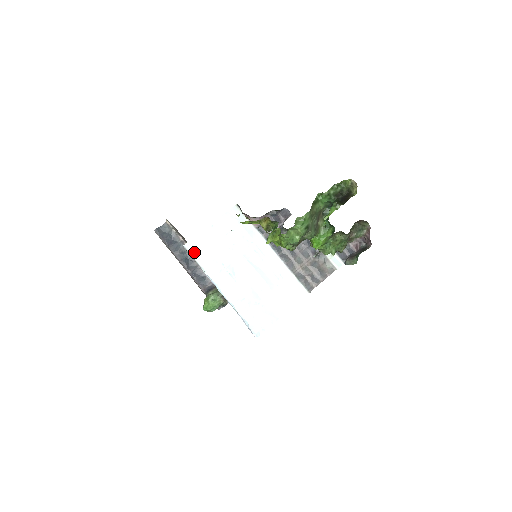
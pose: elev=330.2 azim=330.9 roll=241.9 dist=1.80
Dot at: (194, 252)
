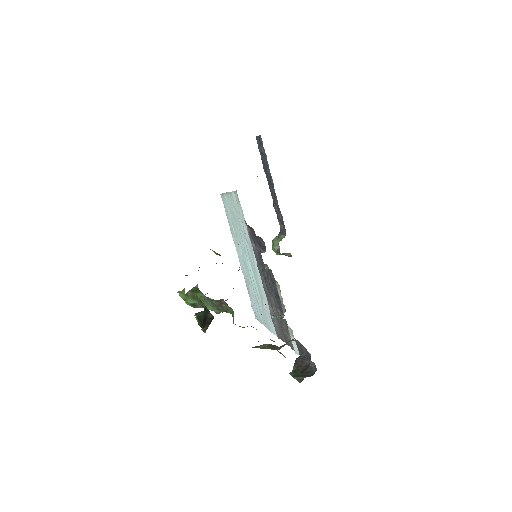
Dot at: (225, 207)
